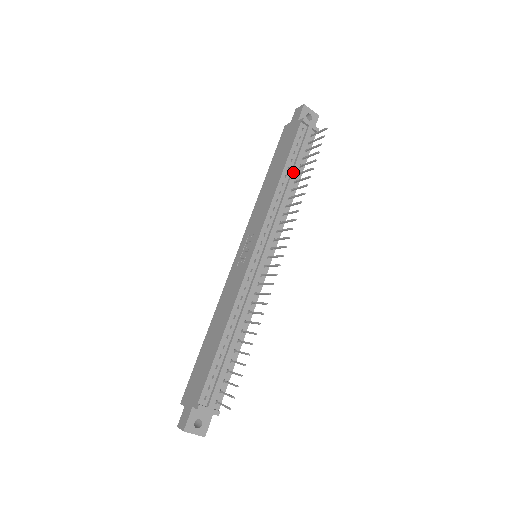
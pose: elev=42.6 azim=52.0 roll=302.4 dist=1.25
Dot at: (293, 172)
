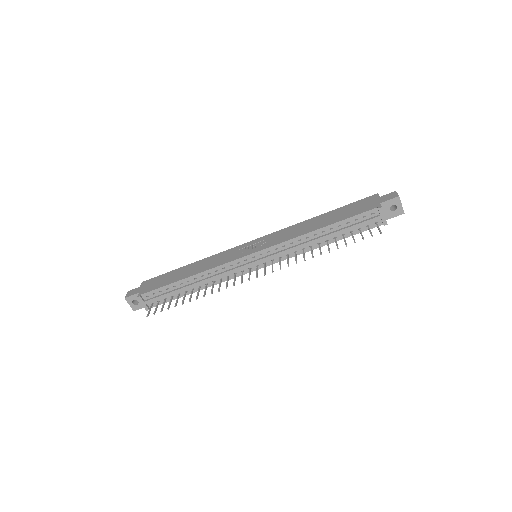
Dot at: (331, 234)
